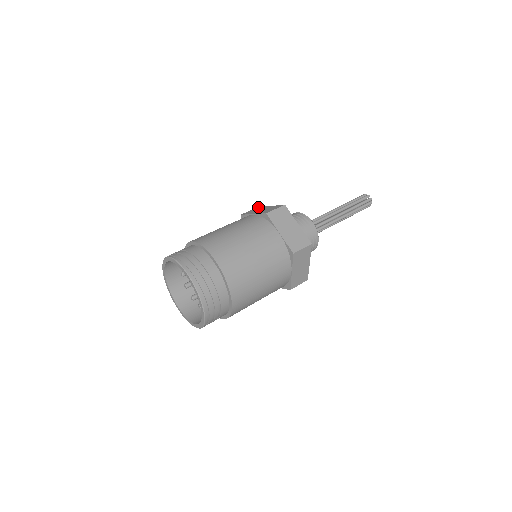
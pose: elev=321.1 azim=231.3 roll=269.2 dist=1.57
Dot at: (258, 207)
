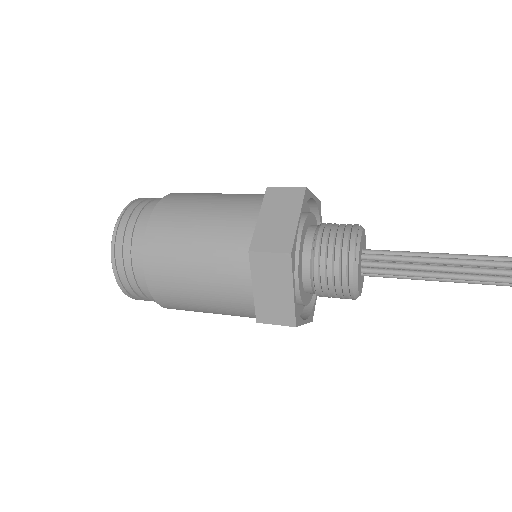
Dot at: occluded
